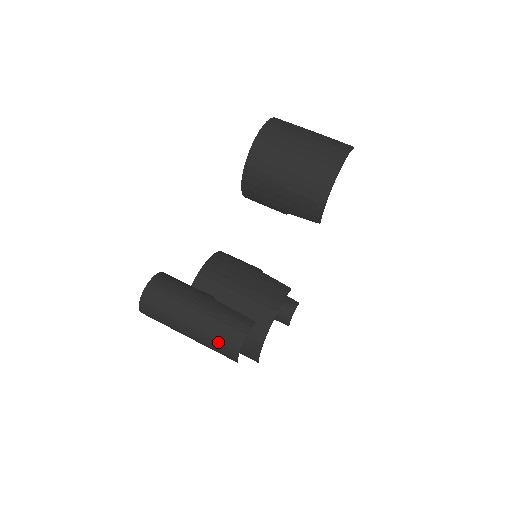
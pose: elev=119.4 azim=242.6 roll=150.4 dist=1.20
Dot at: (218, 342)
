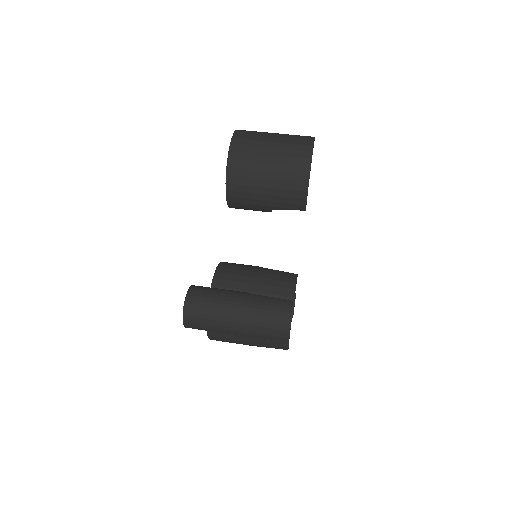
Dot at: (267, 328)
